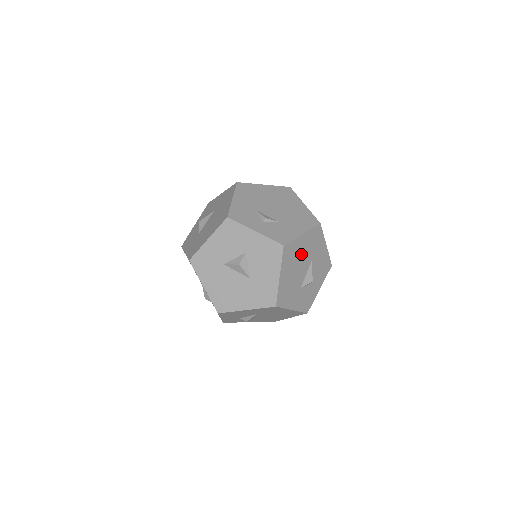
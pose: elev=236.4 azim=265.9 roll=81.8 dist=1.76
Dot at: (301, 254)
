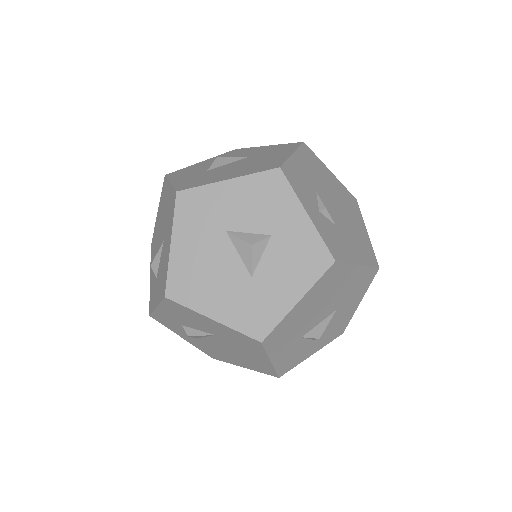
Dot at: (337, 291)
